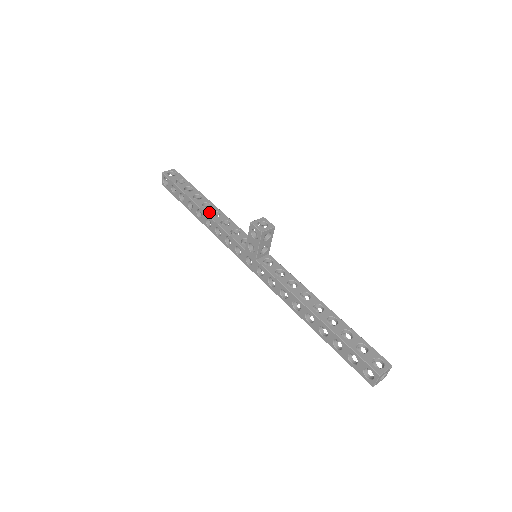
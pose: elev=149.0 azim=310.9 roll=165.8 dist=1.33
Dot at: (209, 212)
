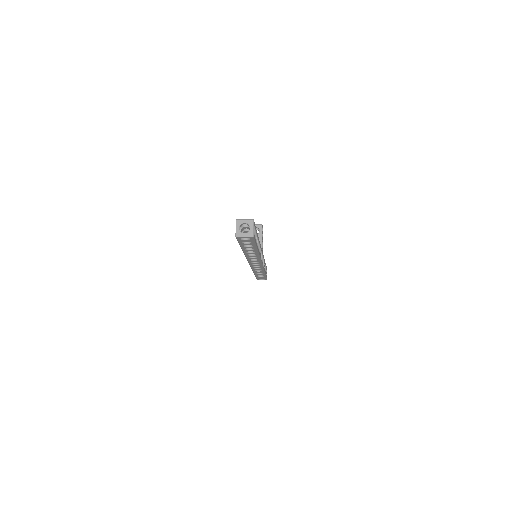
Dot at: occluded
